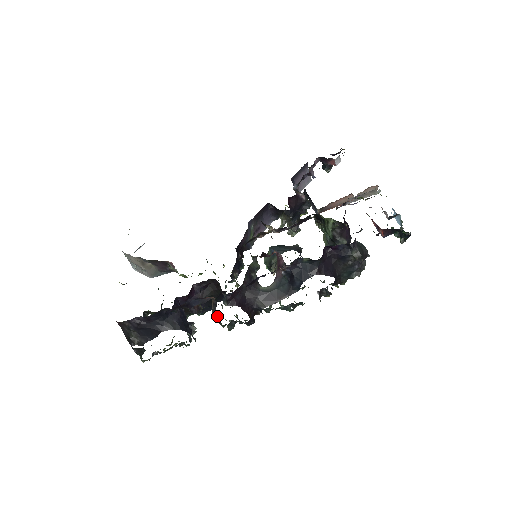
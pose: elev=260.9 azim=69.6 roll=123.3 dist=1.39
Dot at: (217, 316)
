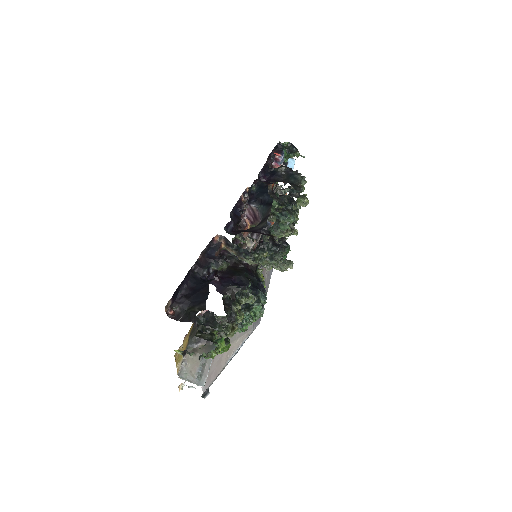
Dot at: (239, 248)
